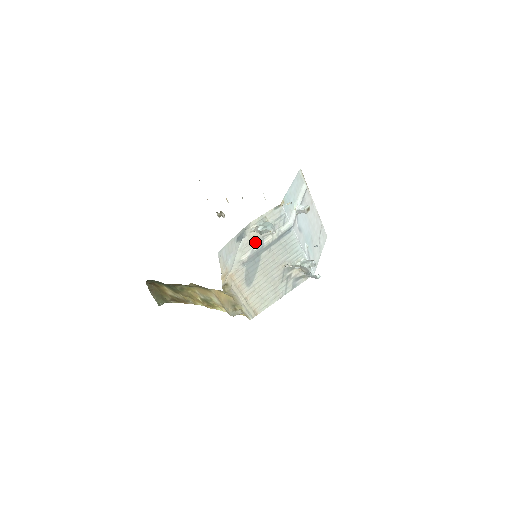
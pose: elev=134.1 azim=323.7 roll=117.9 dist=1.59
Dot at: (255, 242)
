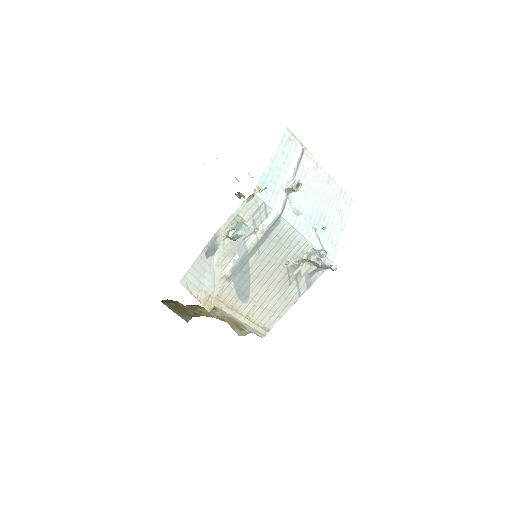
Dot at: (235, 249)
